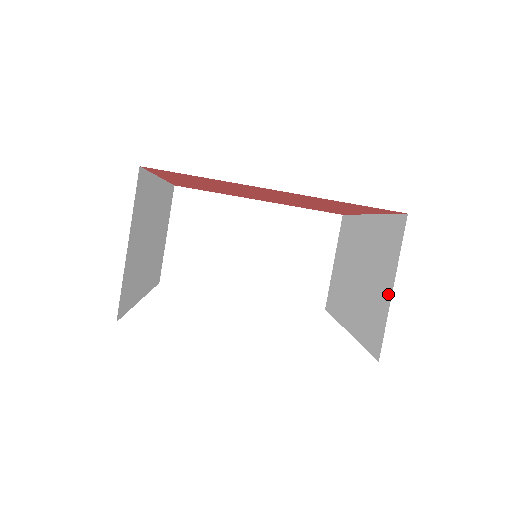
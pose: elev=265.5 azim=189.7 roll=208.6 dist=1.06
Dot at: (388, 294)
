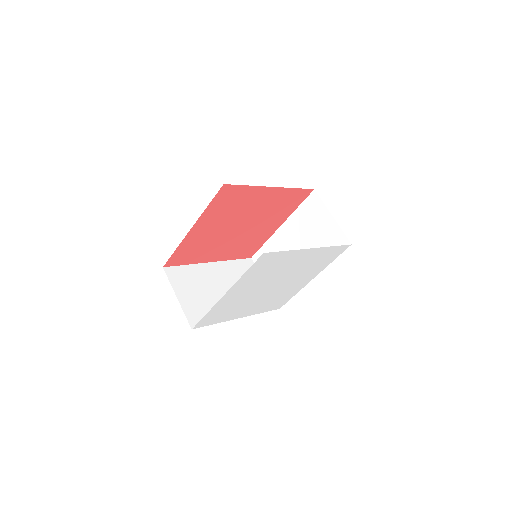
Dot at: (331, 221)
